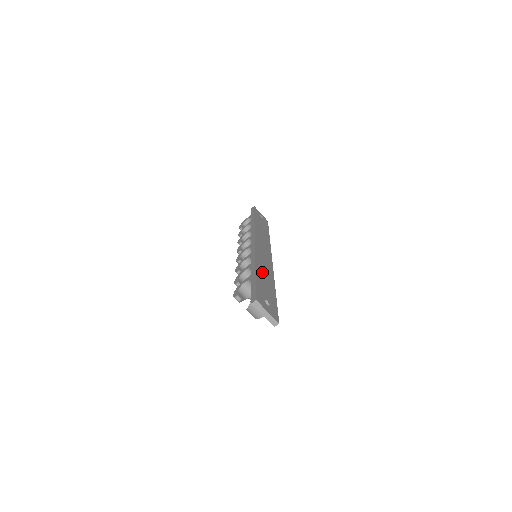
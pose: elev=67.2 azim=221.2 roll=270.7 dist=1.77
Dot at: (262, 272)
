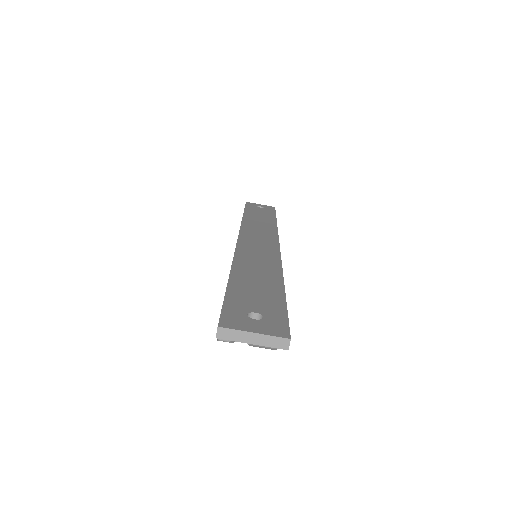
Dot at: (249, 272)
